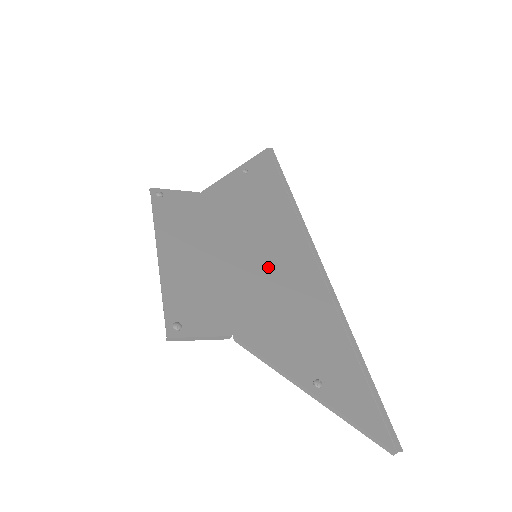
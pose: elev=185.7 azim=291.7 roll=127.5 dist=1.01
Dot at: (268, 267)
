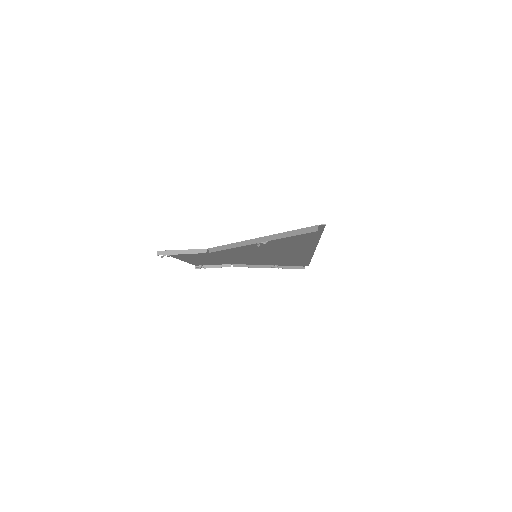
Dot at: (262, 254)
